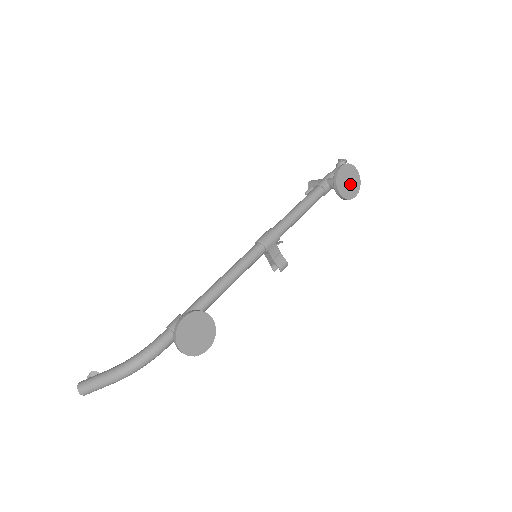
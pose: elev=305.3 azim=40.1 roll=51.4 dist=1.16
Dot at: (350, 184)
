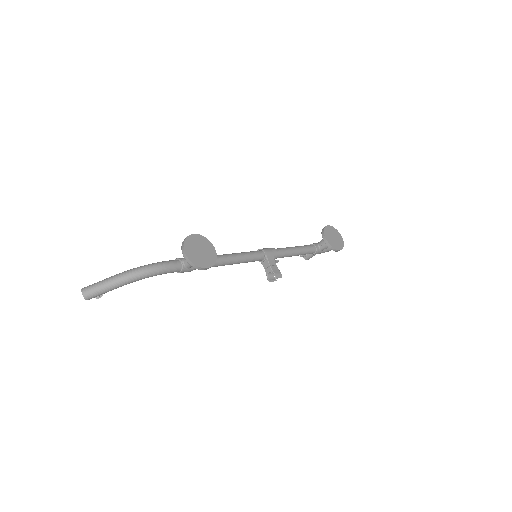
Dot at: (335, 240)
